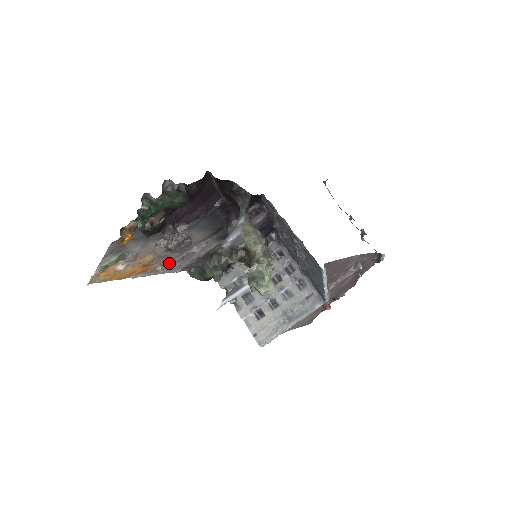
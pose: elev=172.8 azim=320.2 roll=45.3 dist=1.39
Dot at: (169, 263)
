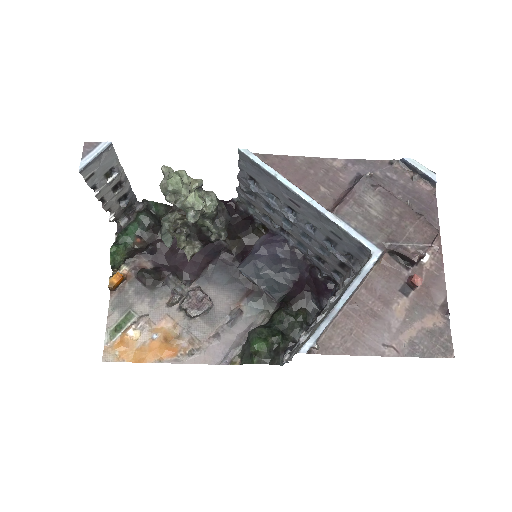
Dot at: (204, 345)
